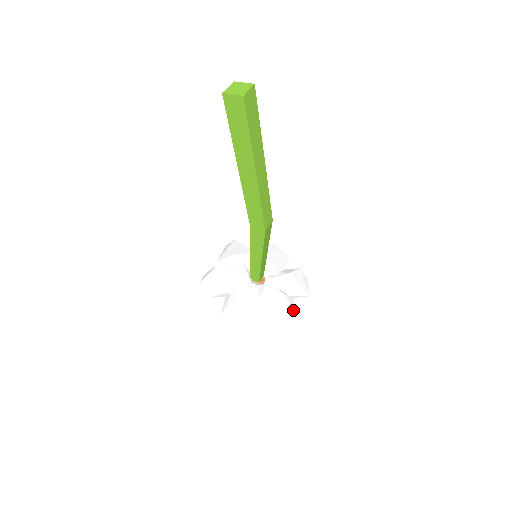
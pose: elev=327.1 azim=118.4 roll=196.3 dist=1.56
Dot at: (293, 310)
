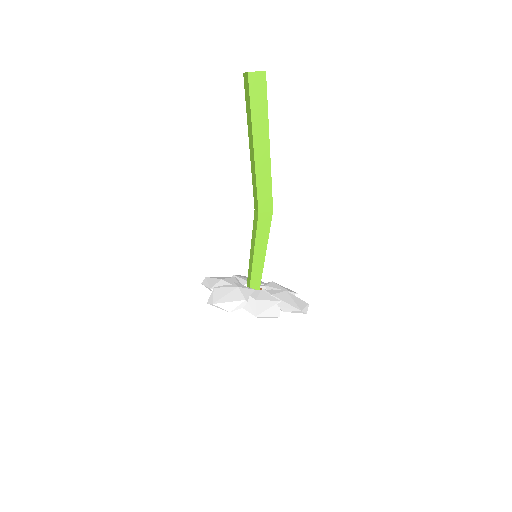
Dot at: occluded
